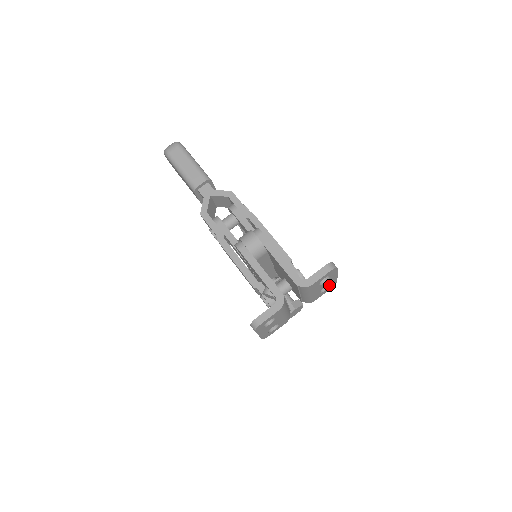
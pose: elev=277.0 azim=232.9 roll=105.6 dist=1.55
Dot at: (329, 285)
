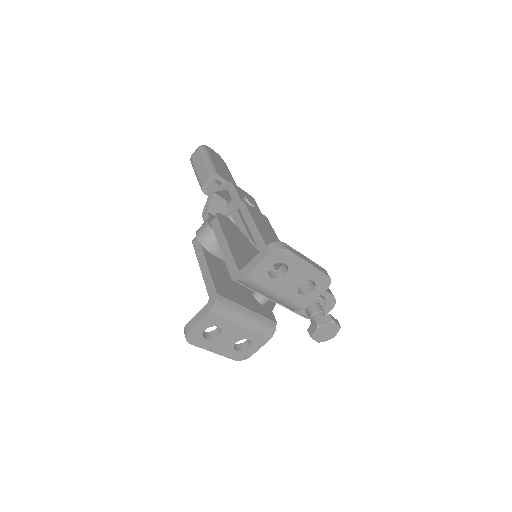
Dot at: (314, 282)
